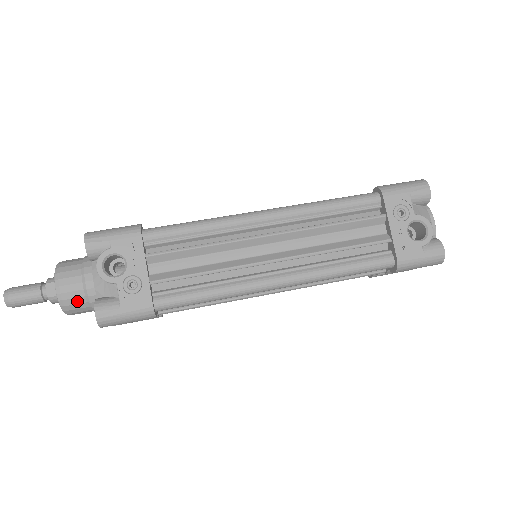
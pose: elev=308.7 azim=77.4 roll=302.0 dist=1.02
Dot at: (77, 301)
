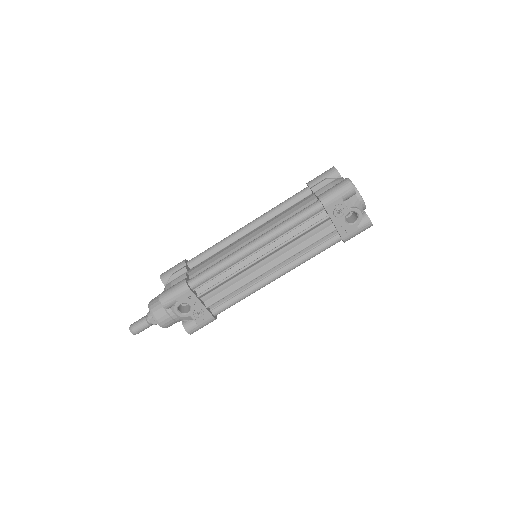
Dot at: (171, 324)
